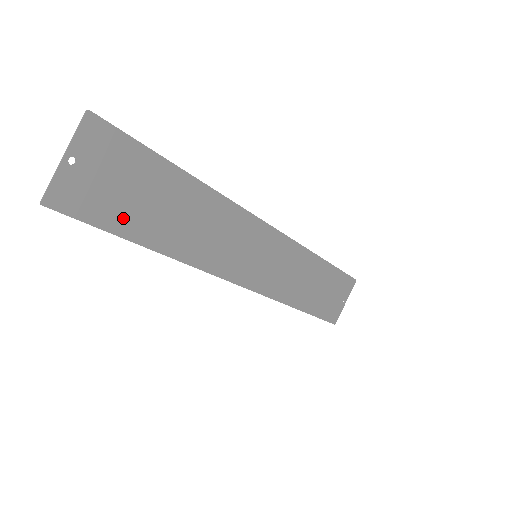
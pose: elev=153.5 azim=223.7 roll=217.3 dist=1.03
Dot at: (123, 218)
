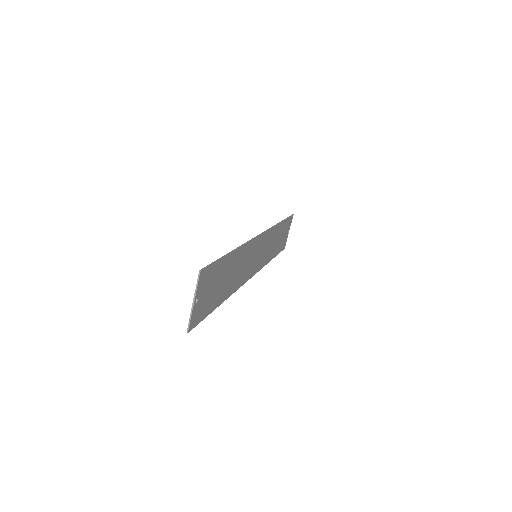
Dot at: (212, 303)
